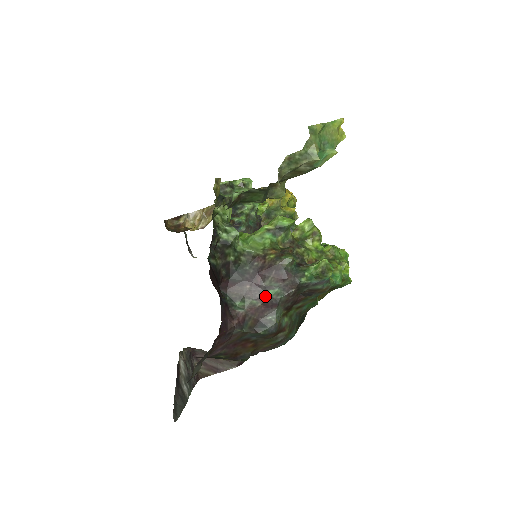
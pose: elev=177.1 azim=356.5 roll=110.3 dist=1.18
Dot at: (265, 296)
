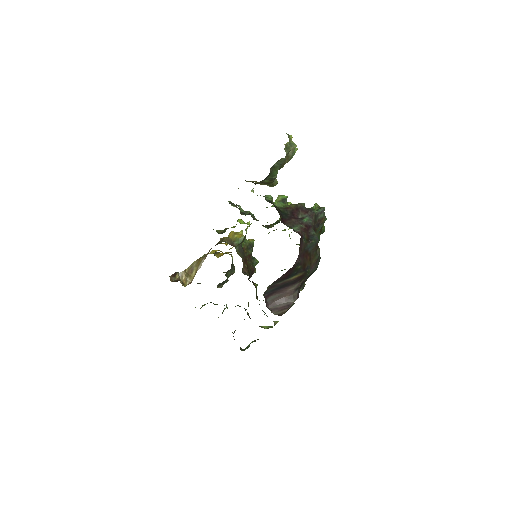
Dot at: (304, 222)
